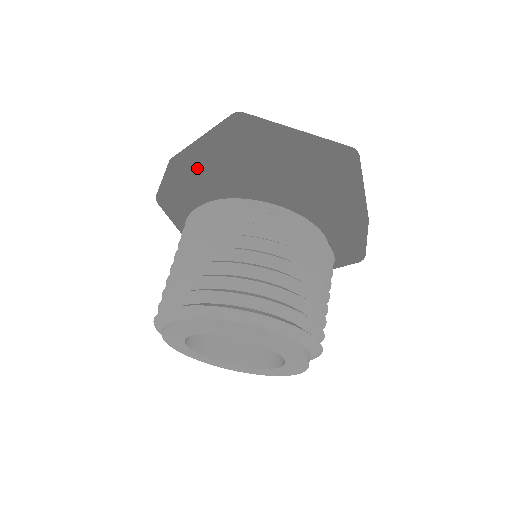
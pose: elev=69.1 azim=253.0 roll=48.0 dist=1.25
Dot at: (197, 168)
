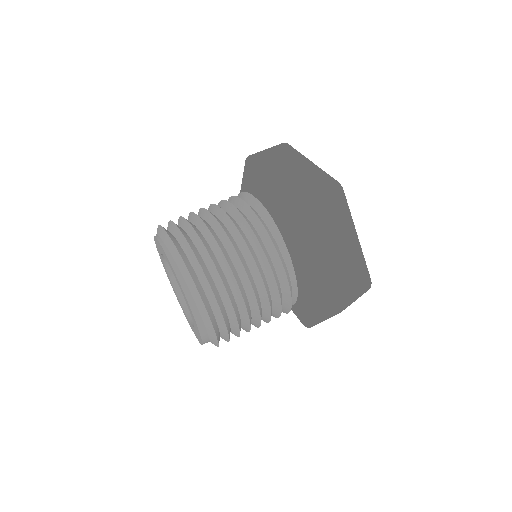
Dot at: (281, 183)
